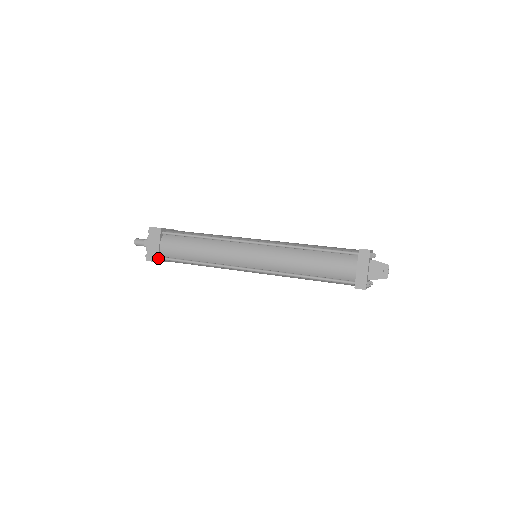
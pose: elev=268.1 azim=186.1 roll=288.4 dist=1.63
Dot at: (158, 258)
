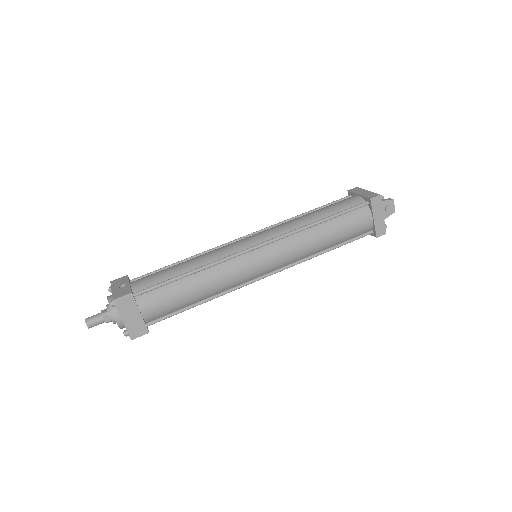
Dot at: (146, 328)
